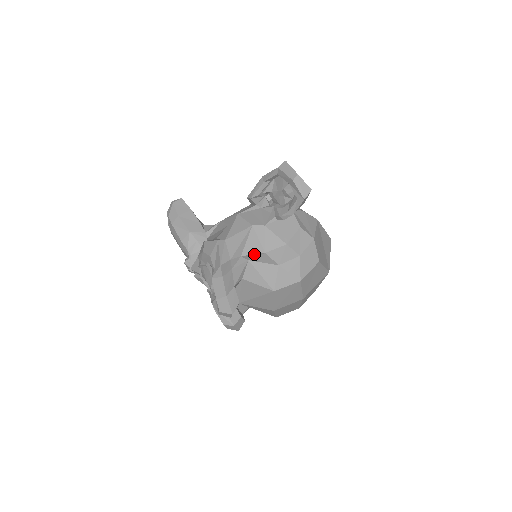
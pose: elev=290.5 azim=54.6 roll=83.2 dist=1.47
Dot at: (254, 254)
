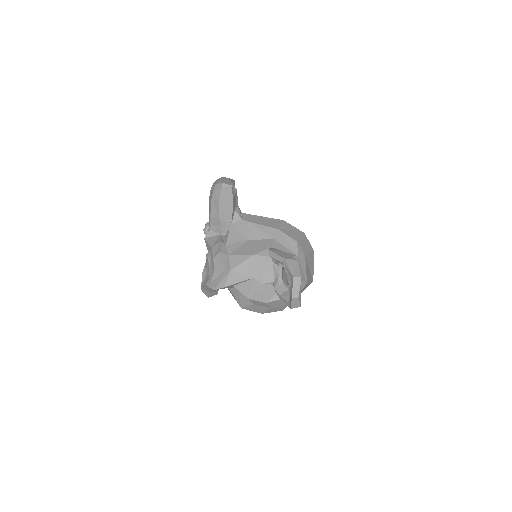
Dot at: (242, 293)
